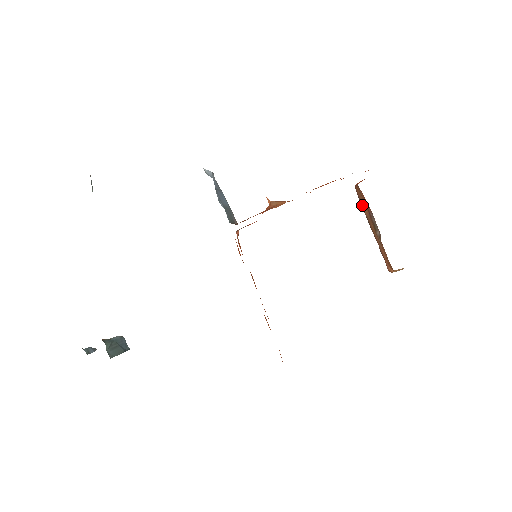
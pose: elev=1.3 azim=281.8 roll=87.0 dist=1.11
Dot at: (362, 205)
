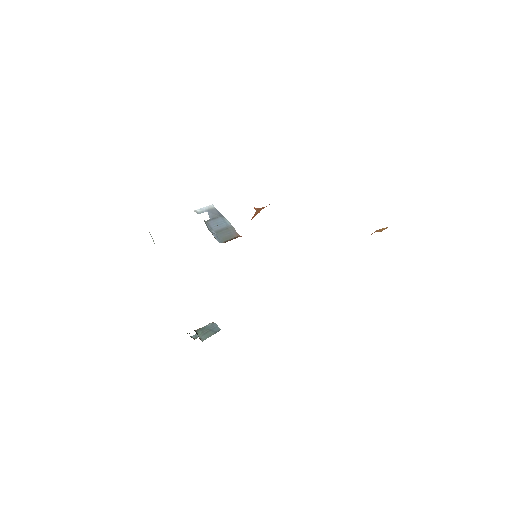
Dot at: occluded
